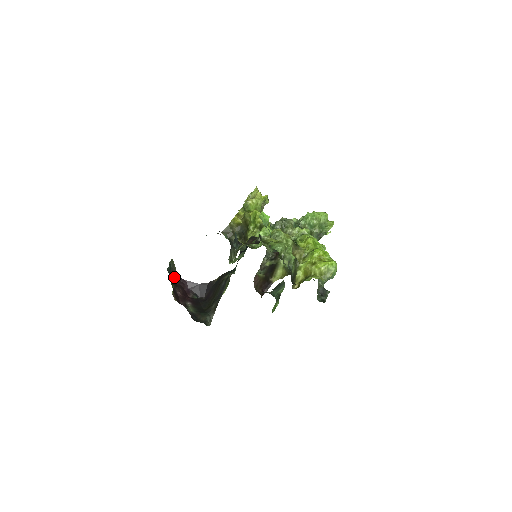
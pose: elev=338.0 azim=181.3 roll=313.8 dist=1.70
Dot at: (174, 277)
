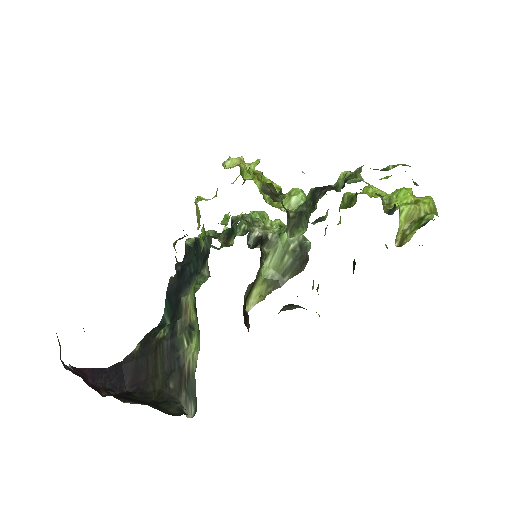
Dot at: occluded
